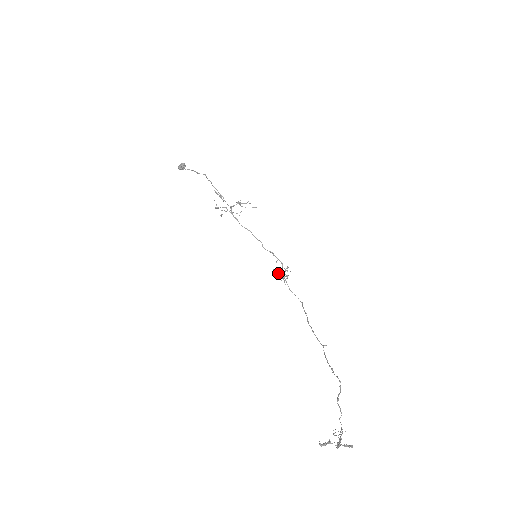
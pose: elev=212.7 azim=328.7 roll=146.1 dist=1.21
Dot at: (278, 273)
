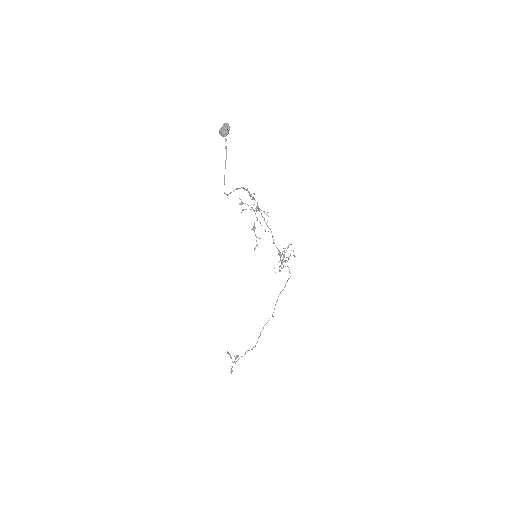
Dot at: (283, 254)
